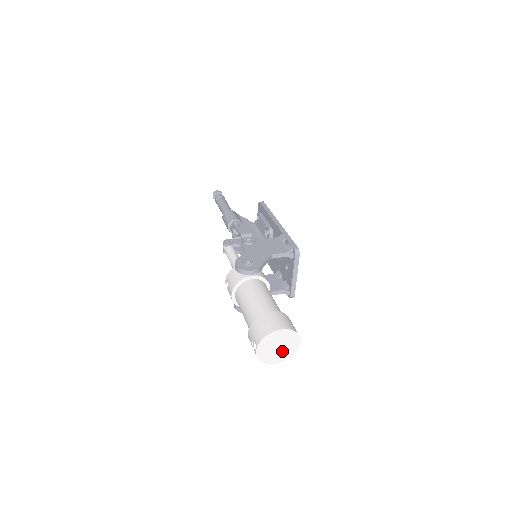
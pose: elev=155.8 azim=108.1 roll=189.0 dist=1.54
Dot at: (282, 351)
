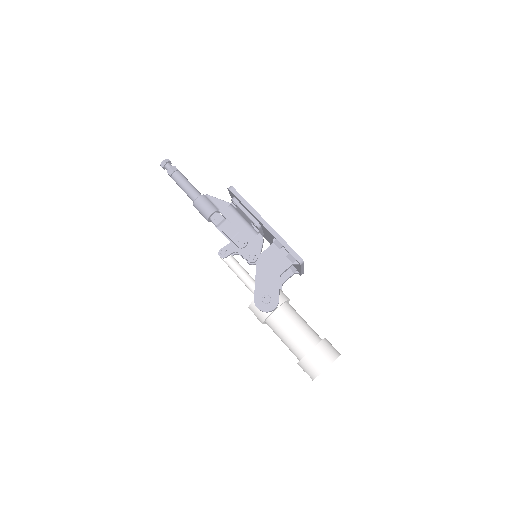
Dot at: occluded
